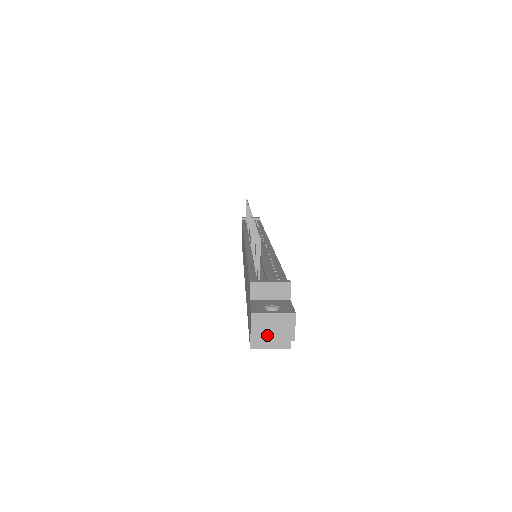
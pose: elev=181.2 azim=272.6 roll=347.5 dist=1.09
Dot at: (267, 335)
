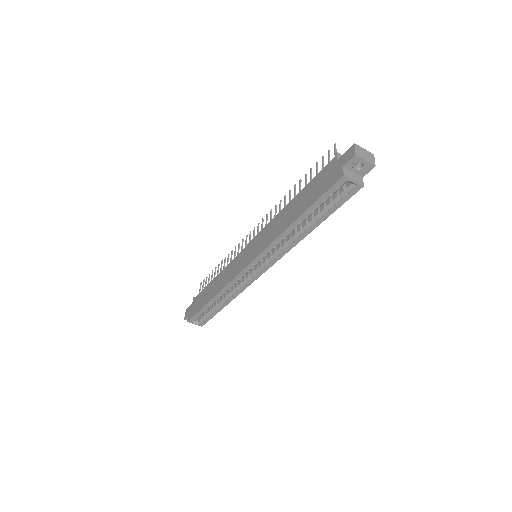
Dot at: (362, 156)
